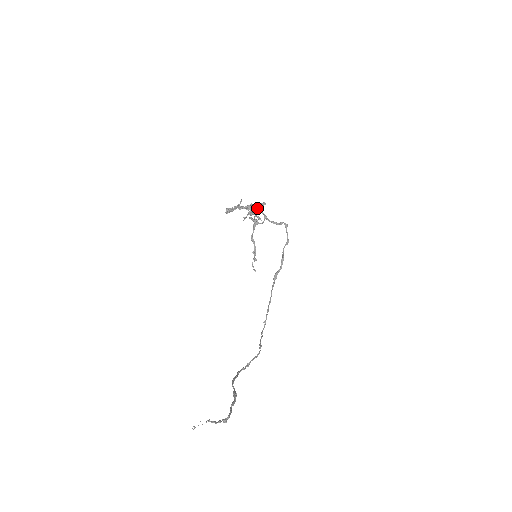
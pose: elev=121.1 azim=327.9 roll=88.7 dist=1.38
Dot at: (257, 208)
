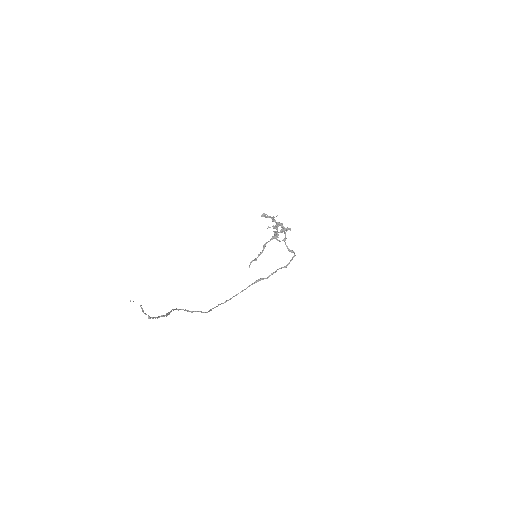
Dot at: (283, 228)
